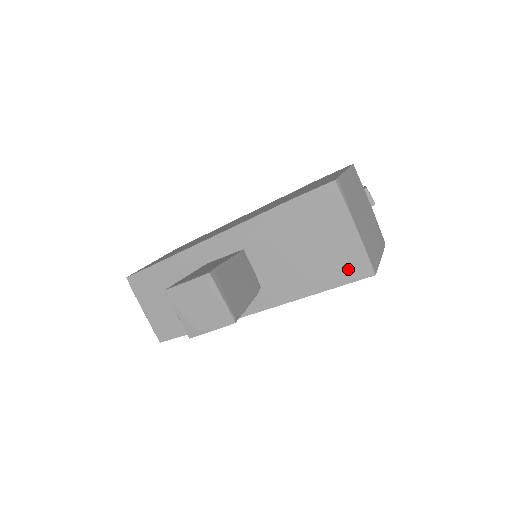
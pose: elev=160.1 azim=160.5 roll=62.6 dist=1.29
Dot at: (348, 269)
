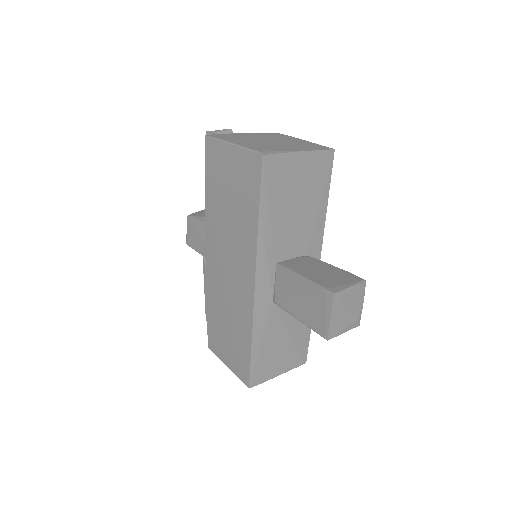
Dot at: (323, 172)
